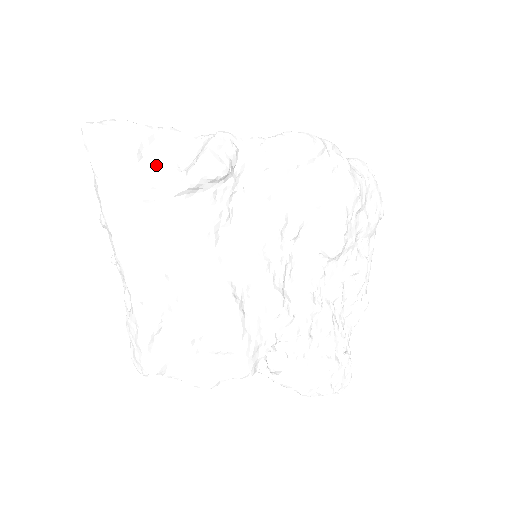
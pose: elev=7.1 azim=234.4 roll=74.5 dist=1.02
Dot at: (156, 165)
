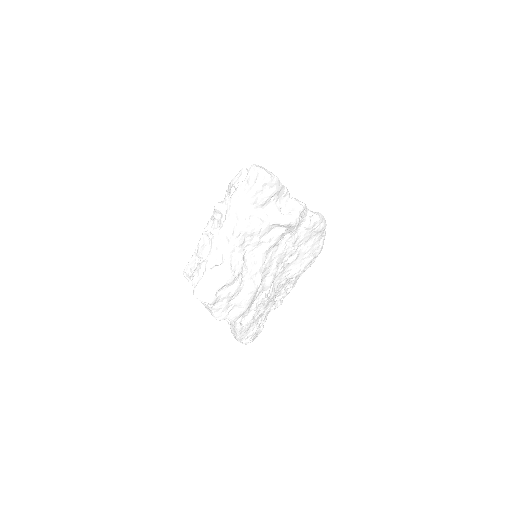
Dot at: (273, 204)
